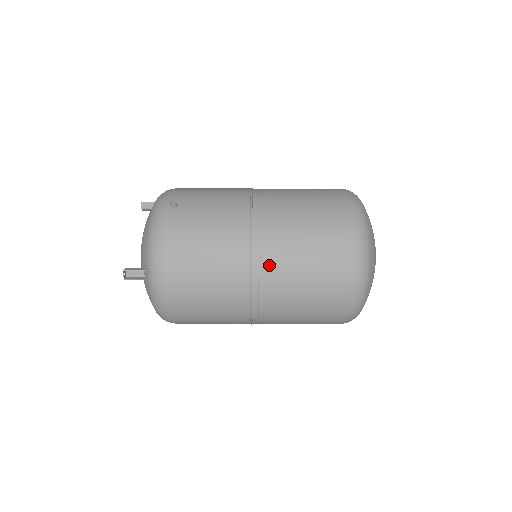
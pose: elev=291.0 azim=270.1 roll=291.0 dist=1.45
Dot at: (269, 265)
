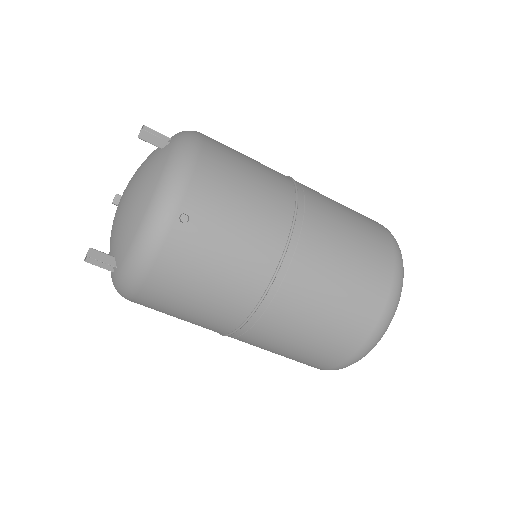
Dot at: (262, 332)
